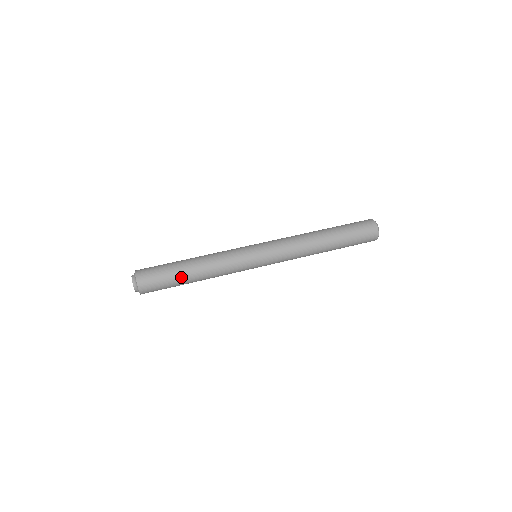
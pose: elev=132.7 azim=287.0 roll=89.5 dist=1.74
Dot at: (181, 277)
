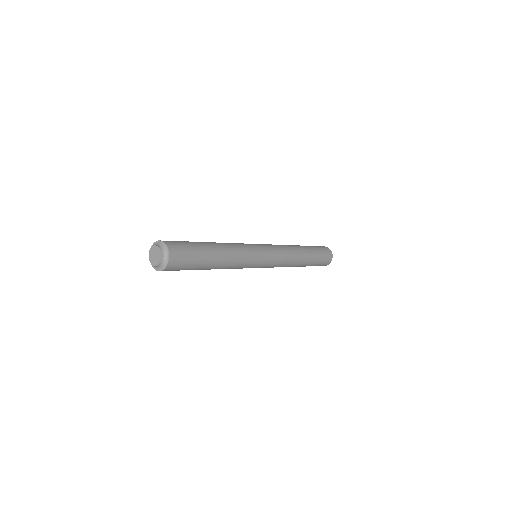
Dot at: (208, 255)
